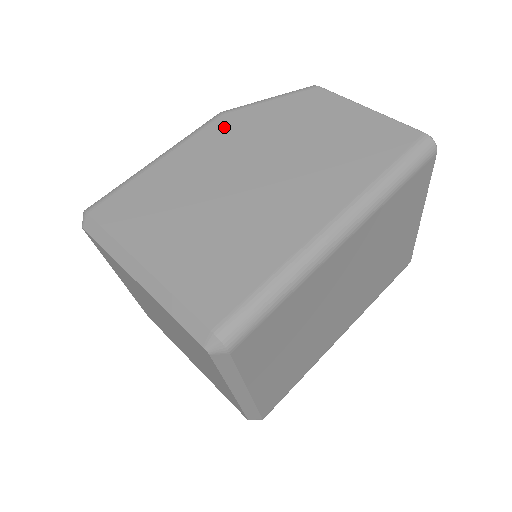
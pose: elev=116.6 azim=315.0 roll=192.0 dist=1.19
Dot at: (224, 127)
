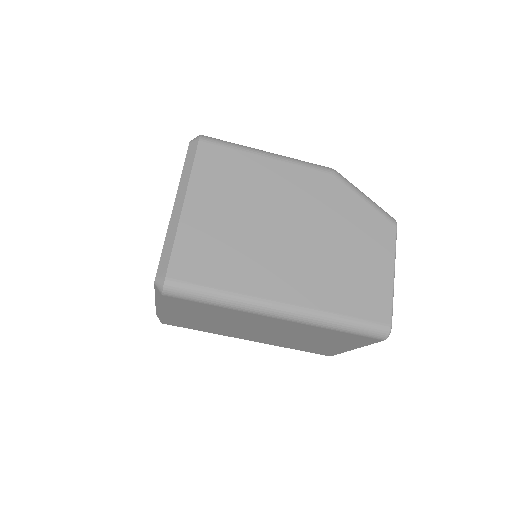
Dot at: (321, 182)
